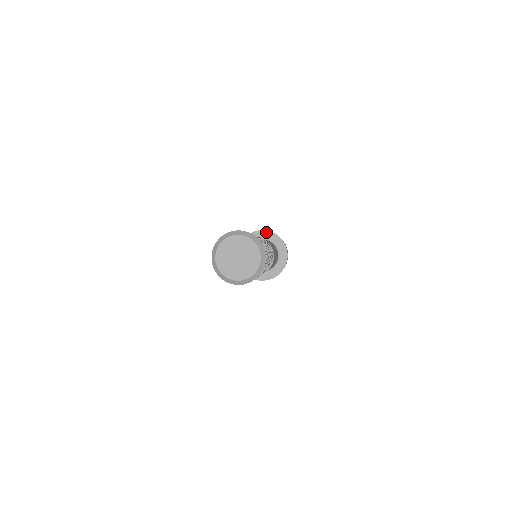
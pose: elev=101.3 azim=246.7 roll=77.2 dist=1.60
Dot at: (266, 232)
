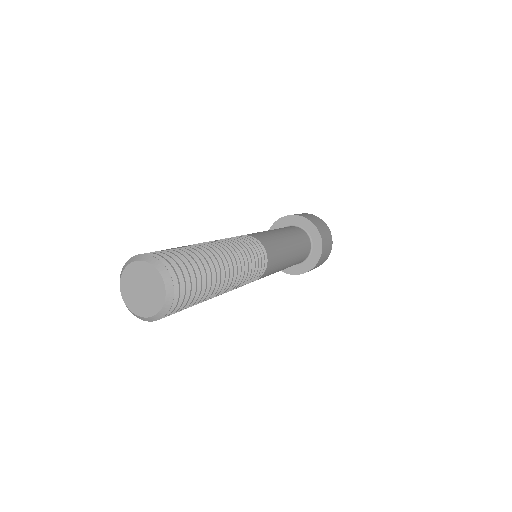
Dot at: (317, 233)
